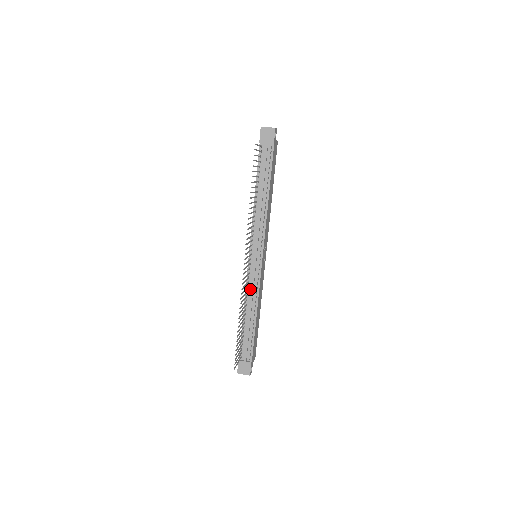
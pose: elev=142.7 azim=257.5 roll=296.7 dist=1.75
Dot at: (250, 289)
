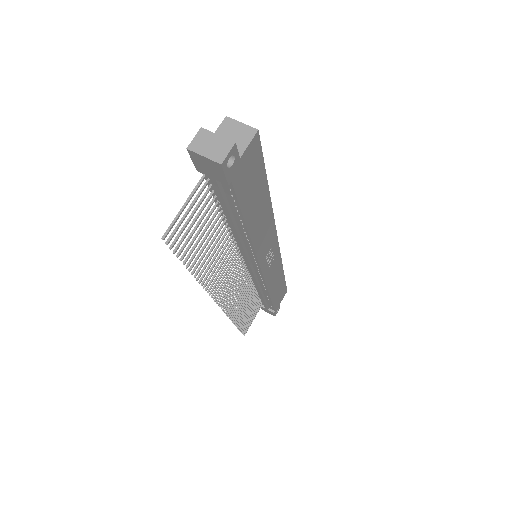
Dot at: occluded
